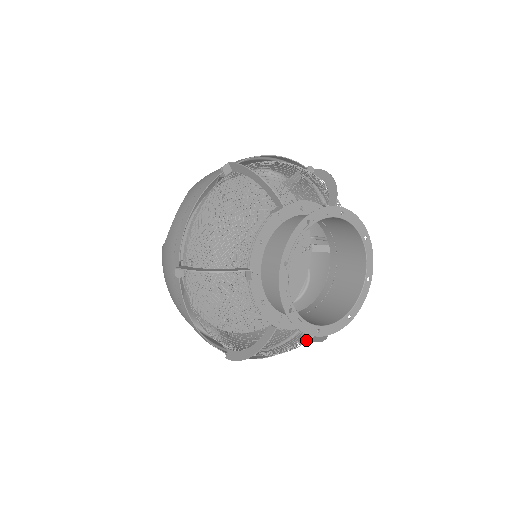
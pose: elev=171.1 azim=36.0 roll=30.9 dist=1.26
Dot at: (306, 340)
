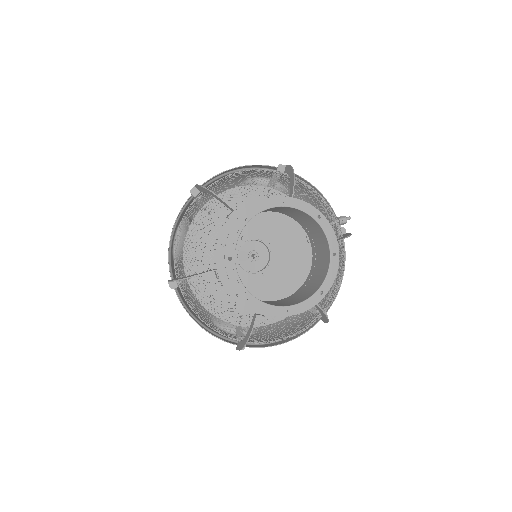
Dot at: (305, 322)
